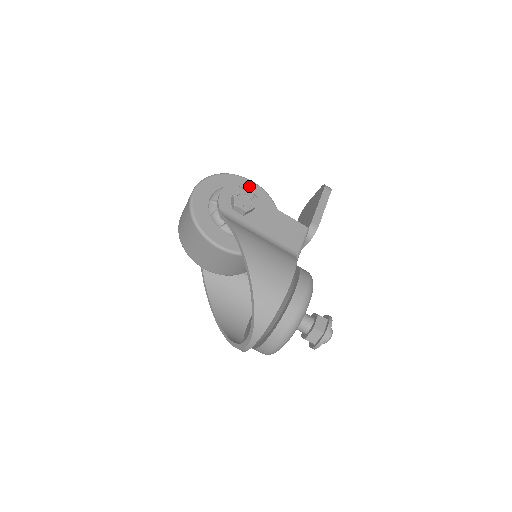
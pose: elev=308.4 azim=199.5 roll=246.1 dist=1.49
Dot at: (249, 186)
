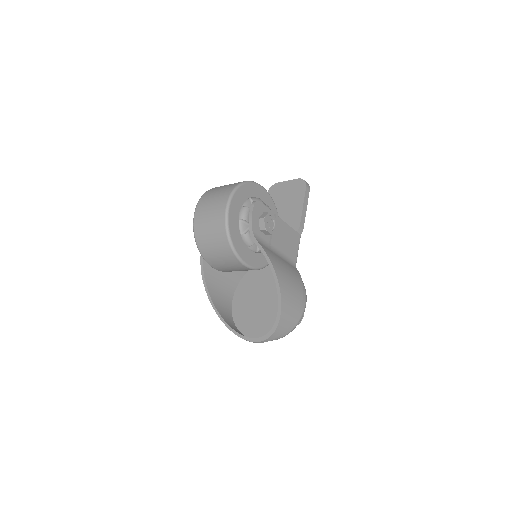
Dot at: (262, 194)
